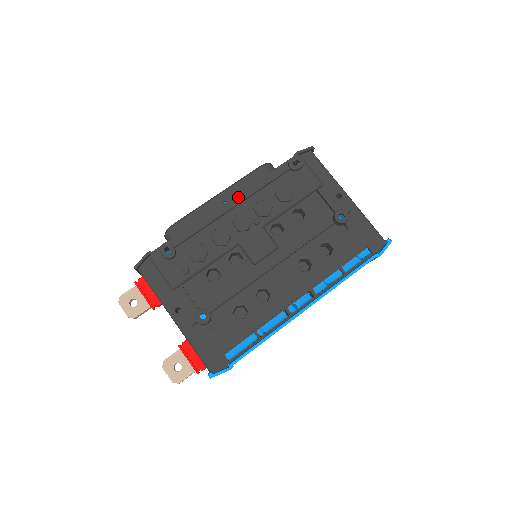
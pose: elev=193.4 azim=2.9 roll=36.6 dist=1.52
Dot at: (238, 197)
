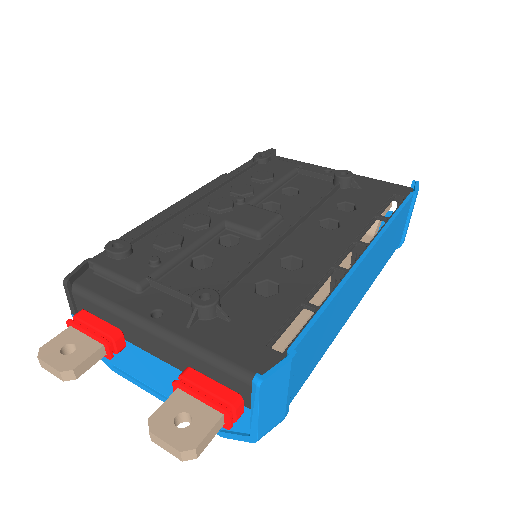
Dot at: (205, 191)
